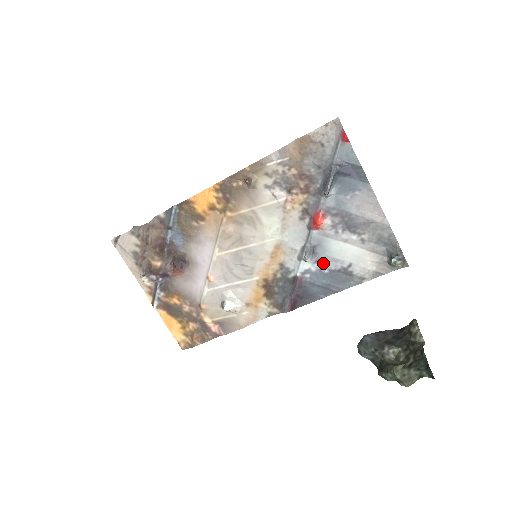
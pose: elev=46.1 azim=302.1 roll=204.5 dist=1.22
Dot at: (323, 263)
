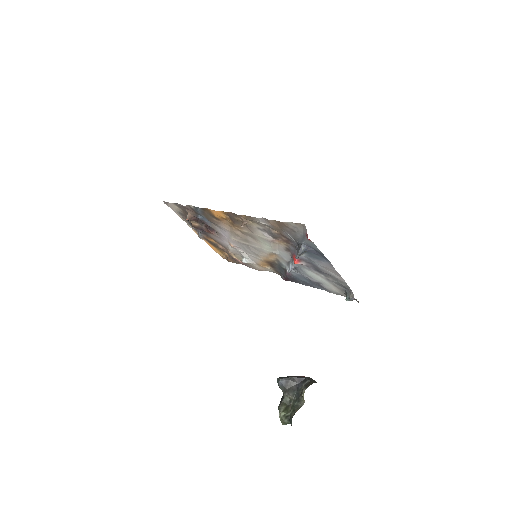
Dot at: (303, 274)
